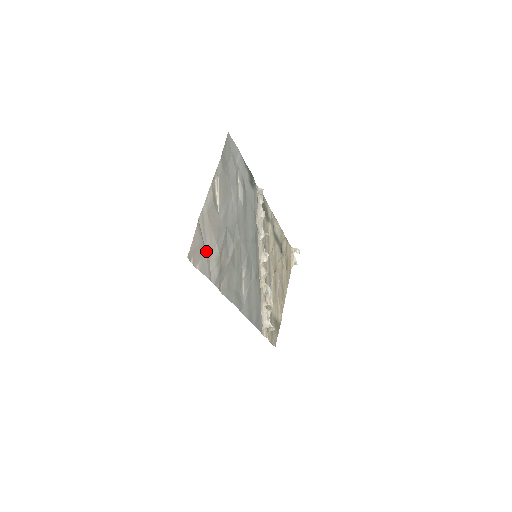
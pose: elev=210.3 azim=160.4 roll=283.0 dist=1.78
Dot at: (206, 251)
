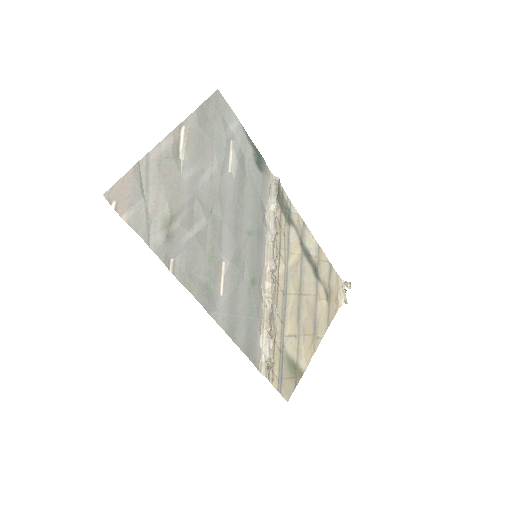
Dot at: (147, 205)
